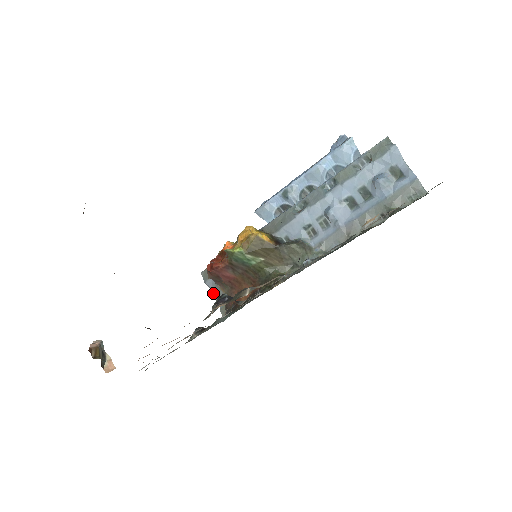
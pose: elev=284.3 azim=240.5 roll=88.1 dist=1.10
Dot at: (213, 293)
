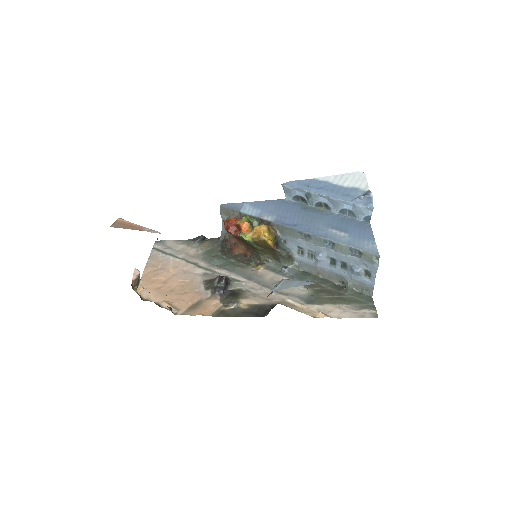
Dot at: (222, 222)
